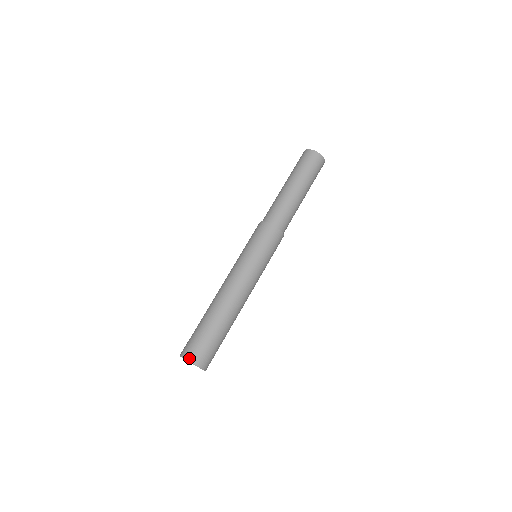
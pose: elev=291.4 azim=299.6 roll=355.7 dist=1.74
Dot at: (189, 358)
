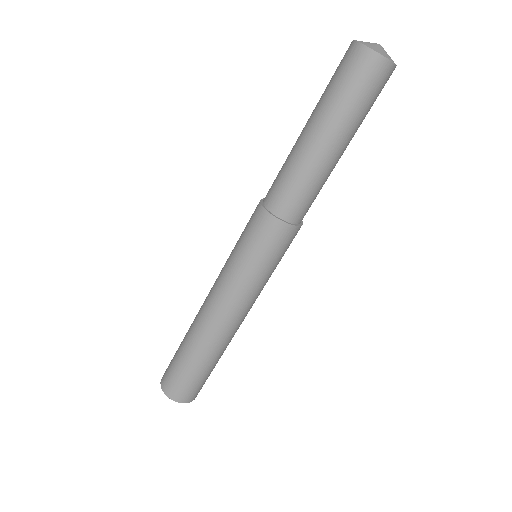
Dot at: (167, 394)
